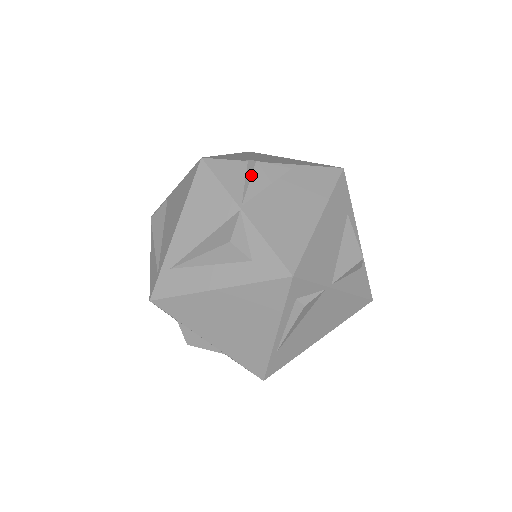
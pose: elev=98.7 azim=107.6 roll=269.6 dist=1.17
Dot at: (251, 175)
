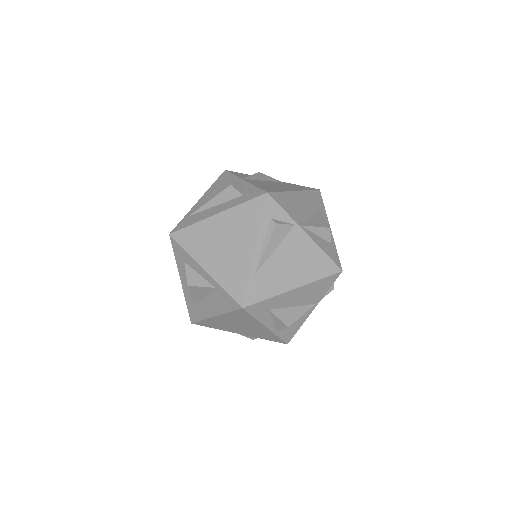
Dot at: (254, 174)
